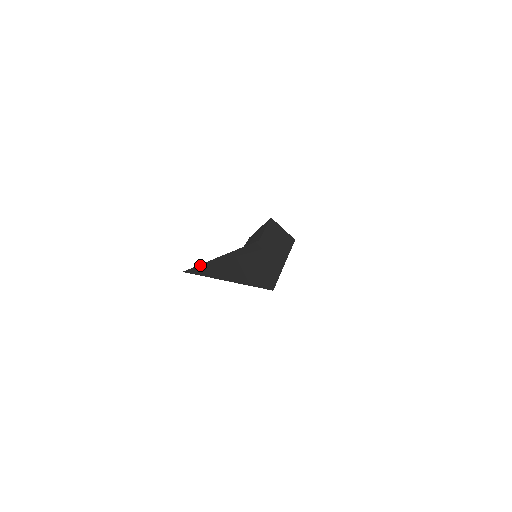
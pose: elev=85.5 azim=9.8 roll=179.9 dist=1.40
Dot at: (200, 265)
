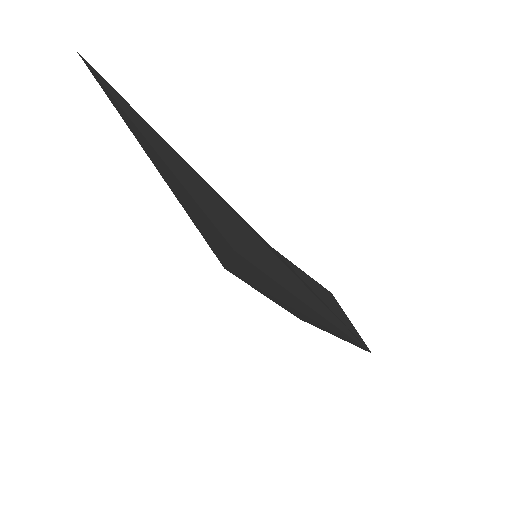
Dot at: (114, 89)
